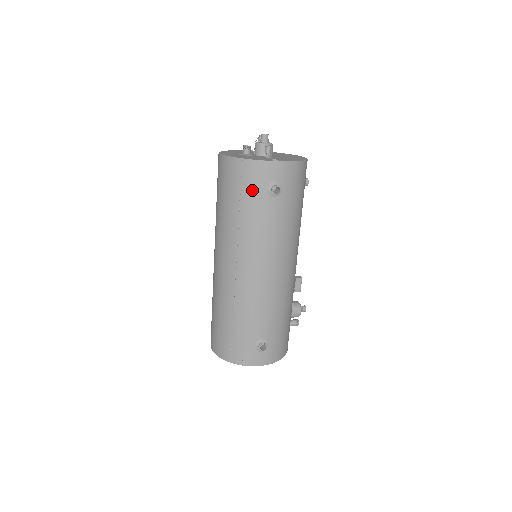
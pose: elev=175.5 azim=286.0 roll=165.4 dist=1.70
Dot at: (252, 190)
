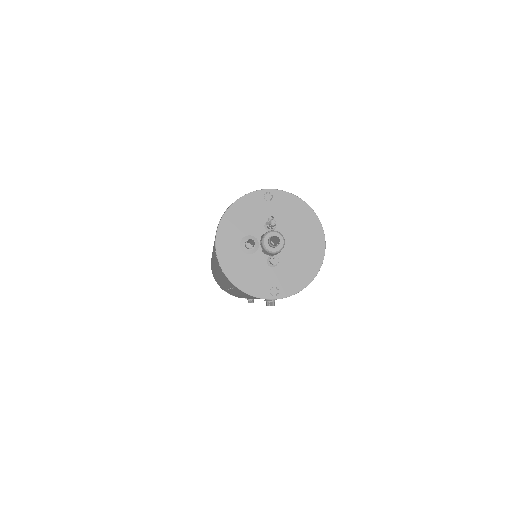
Dot at: (246, 295)
